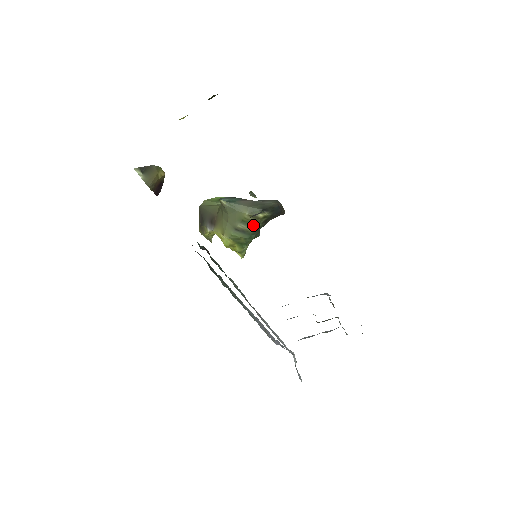
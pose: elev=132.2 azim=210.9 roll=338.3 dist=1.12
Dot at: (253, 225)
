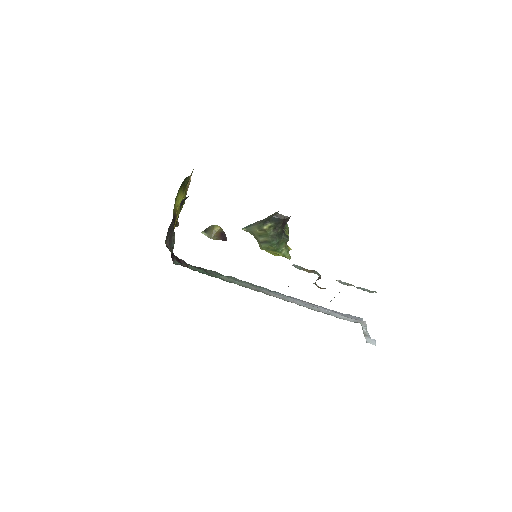
Dot at: (267, 235)
